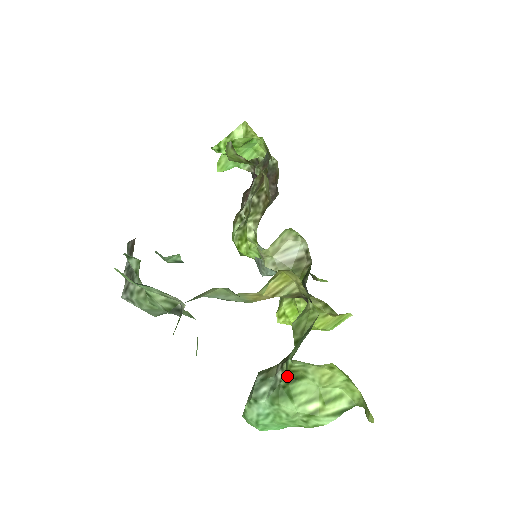
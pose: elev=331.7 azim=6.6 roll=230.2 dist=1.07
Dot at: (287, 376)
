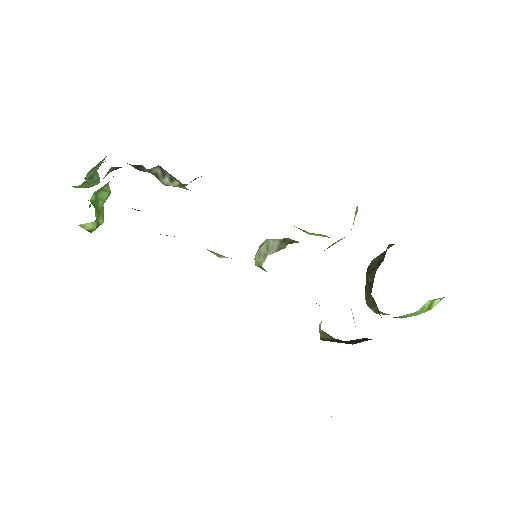
Dot at: occluded
